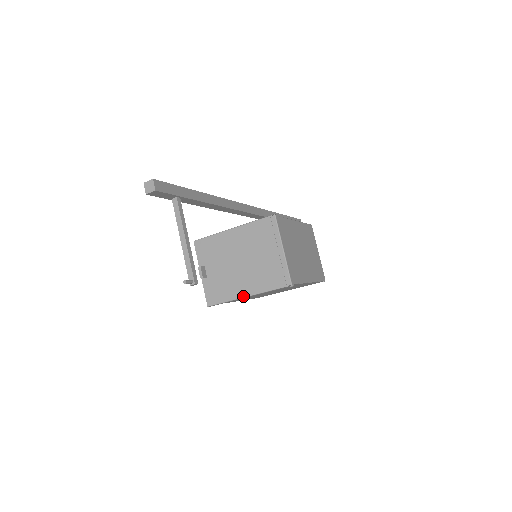
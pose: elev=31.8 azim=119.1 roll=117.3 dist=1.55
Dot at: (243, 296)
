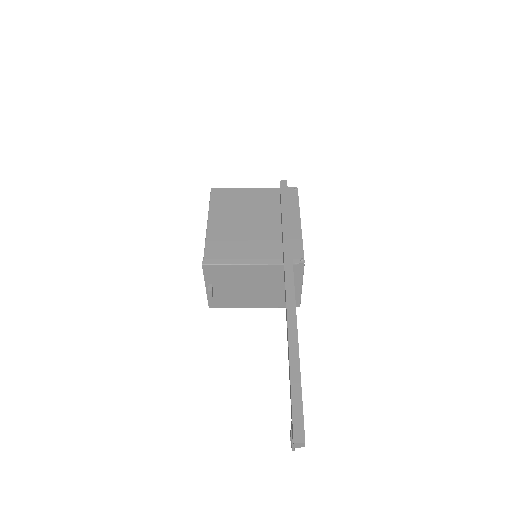
Dot at: (250, 307)
